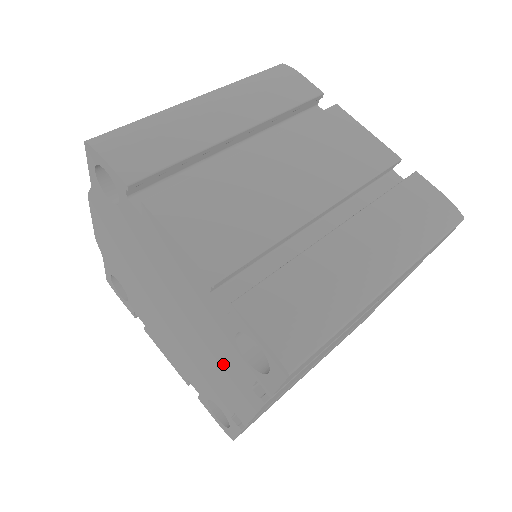
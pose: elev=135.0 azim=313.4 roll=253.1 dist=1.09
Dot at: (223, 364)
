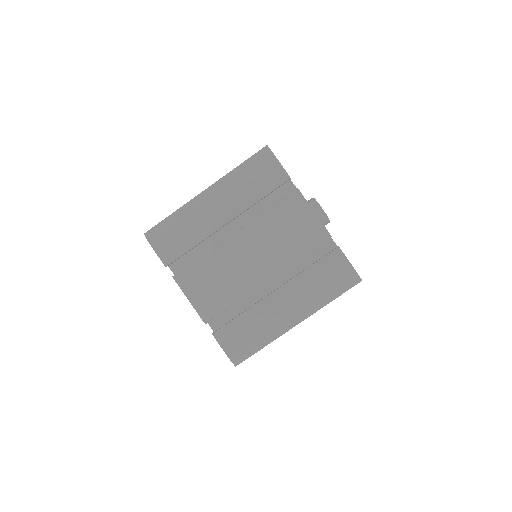
Dot at: occluded
